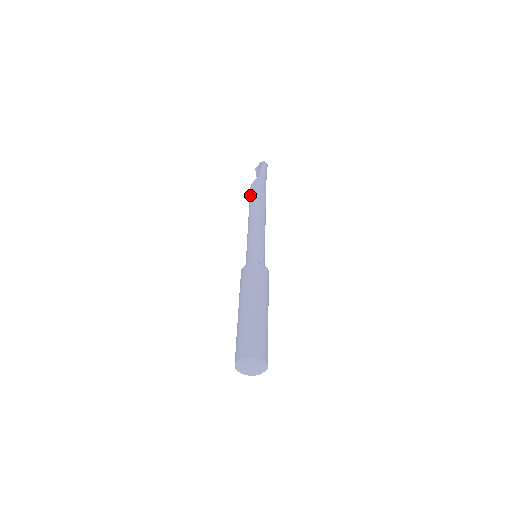
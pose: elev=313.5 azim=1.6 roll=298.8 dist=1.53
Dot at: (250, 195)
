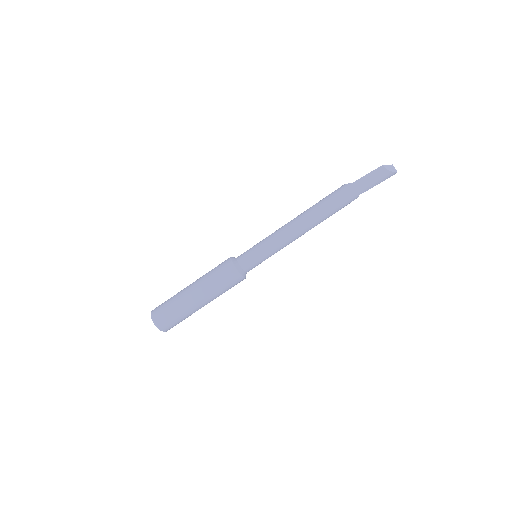
Dot at: (325, 197)
